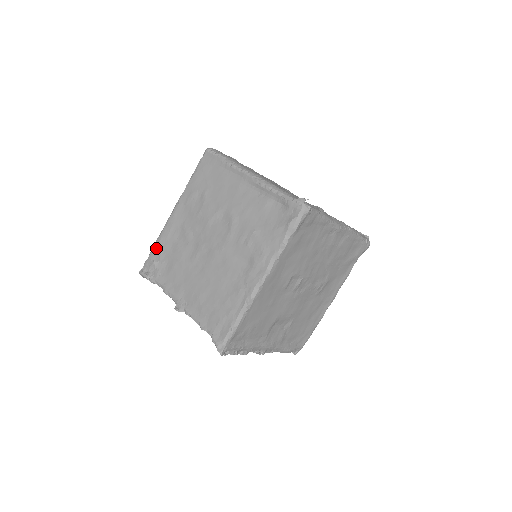
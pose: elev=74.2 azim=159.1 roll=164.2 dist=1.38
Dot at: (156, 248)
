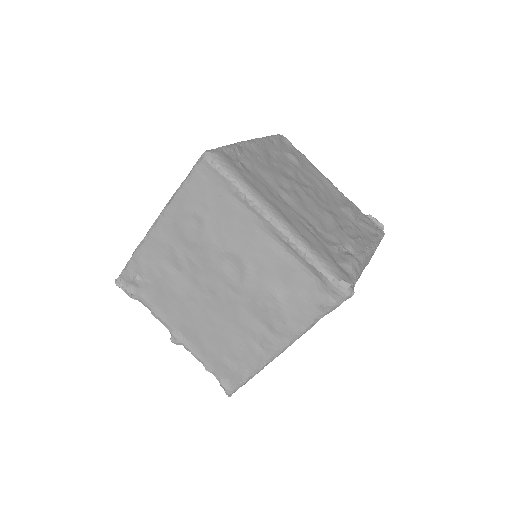
Dot at: (136, 263)
